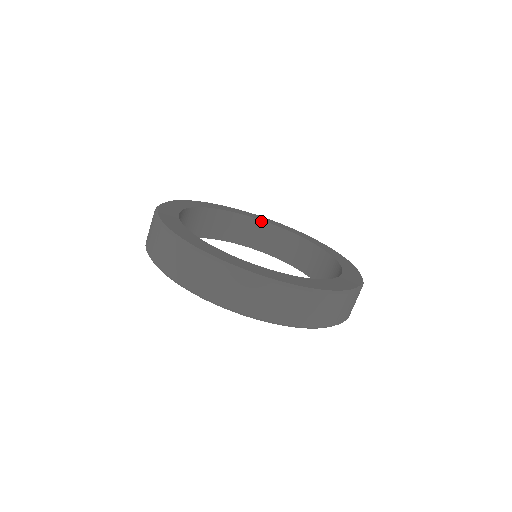
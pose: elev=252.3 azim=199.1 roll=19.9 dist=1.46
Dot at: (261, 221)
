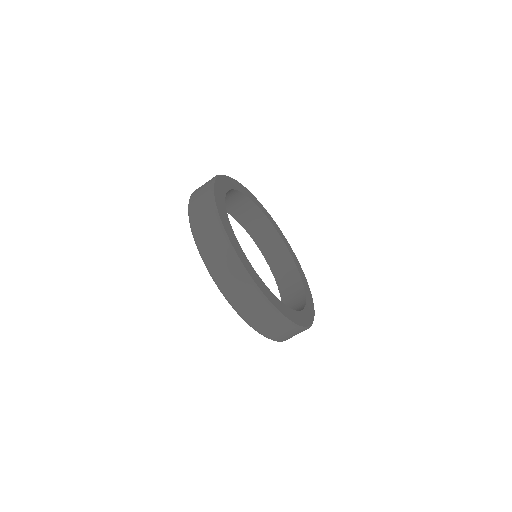
Dot at: (245, 196)
